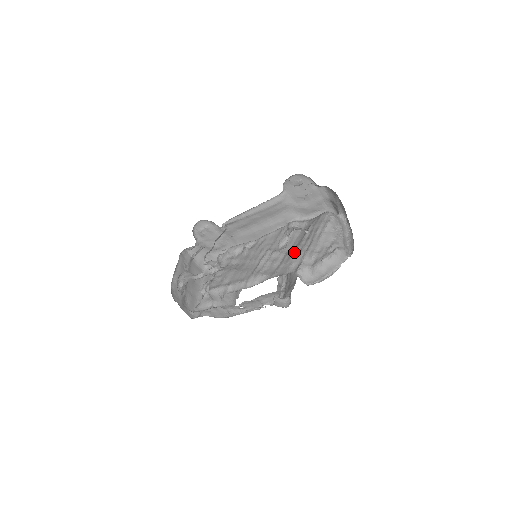
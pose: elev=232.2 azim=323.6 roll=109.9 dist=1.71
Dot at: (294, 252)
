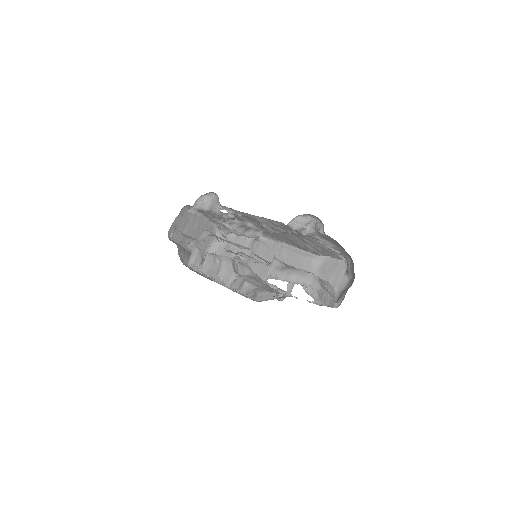
Dot at: occluded
